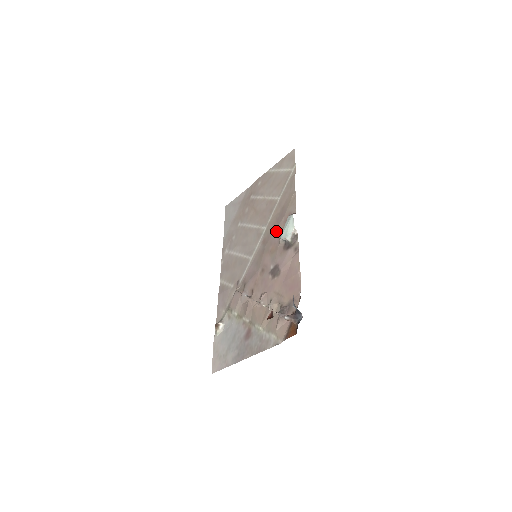
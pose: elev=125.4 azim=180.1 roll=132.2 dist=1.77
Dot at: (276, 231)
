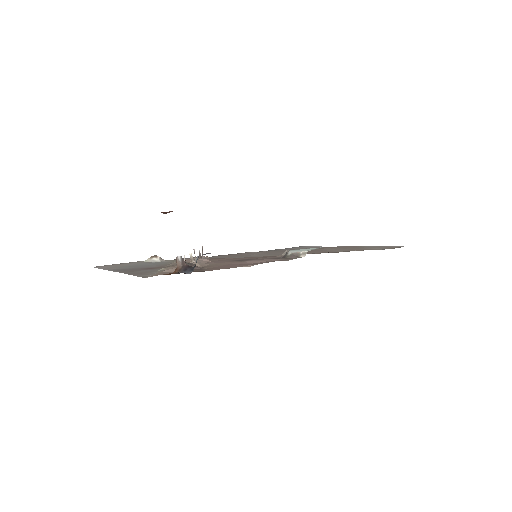
Dot at: occluded
